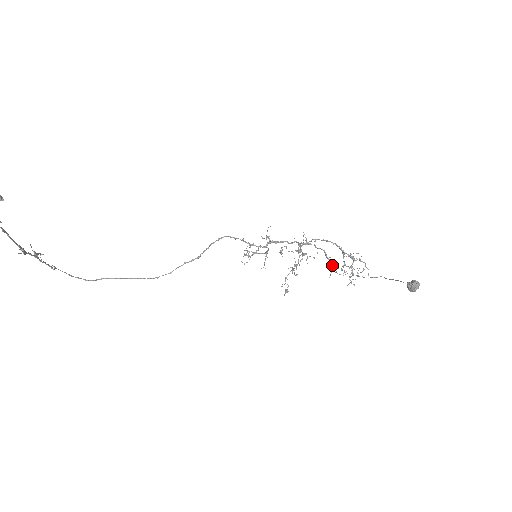
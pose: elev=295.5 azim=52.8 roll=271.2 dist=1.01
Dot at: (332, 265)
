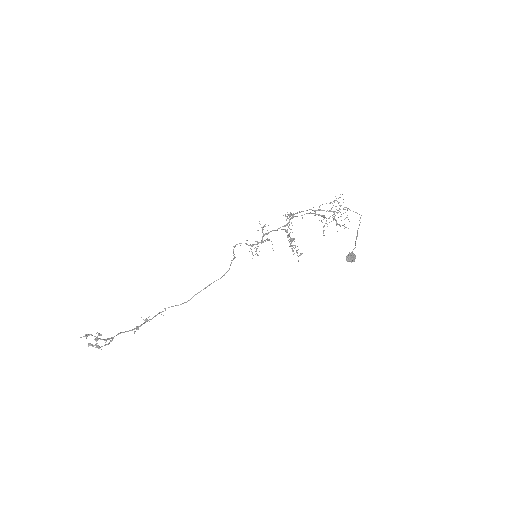
Dot at: occluded
